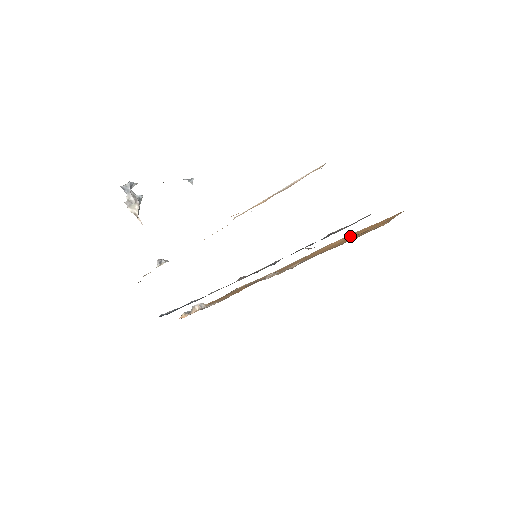
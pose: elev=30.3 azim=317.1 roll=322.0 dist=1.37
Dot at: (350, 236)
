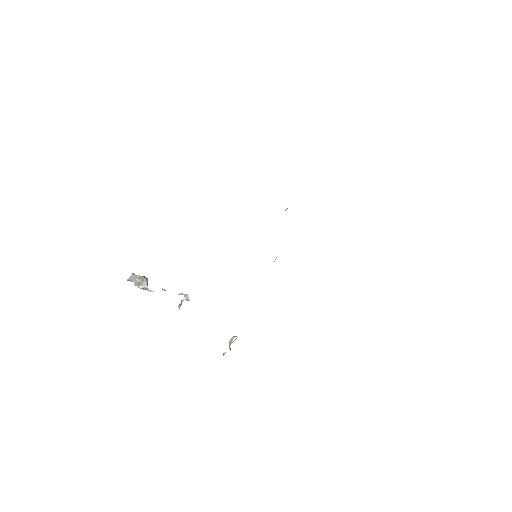
Dot at: occluded
